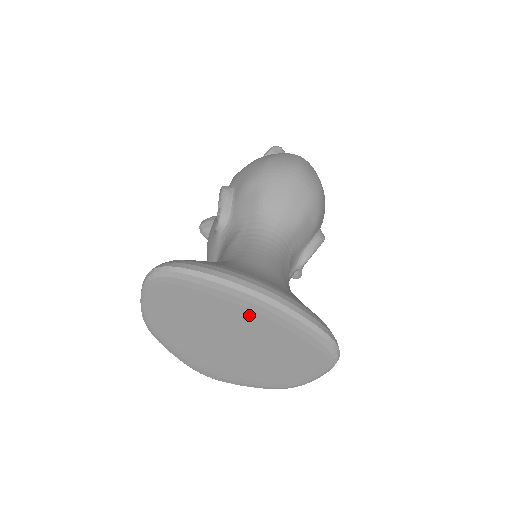
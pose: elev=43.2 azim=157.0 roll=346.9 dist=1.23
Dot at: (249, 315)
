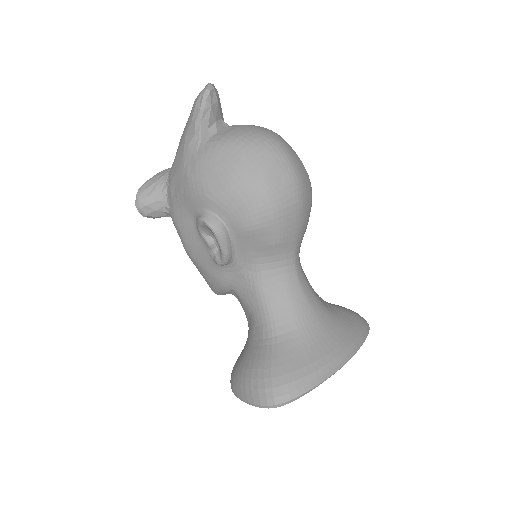
Dot at: occluded
